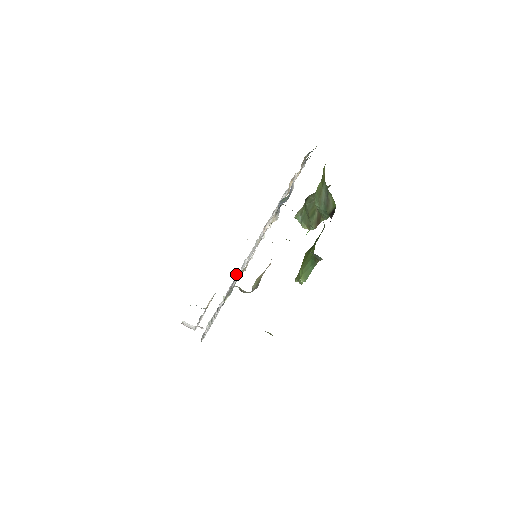
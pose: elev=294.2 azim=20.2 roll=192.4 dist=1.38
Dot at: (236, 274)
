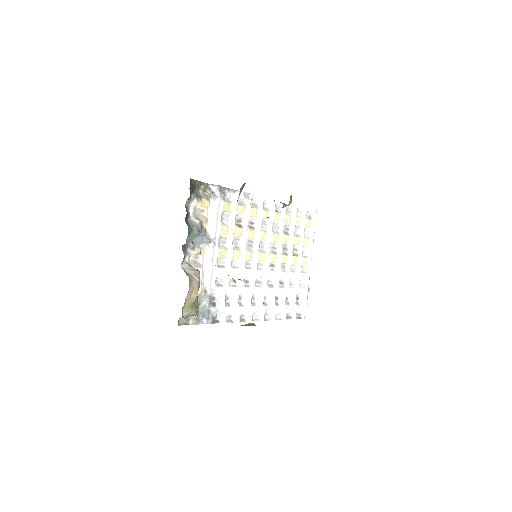
Dot at: (245, 279)
